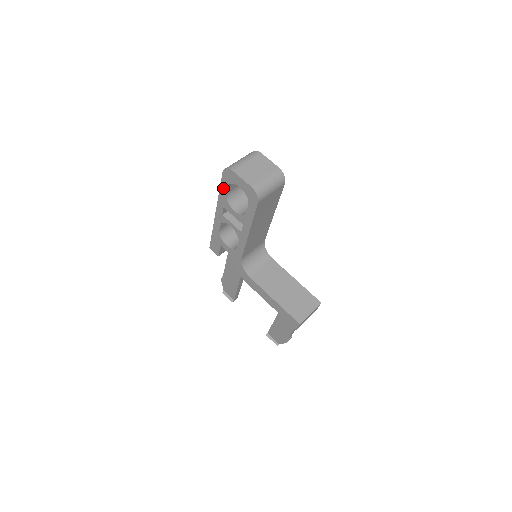
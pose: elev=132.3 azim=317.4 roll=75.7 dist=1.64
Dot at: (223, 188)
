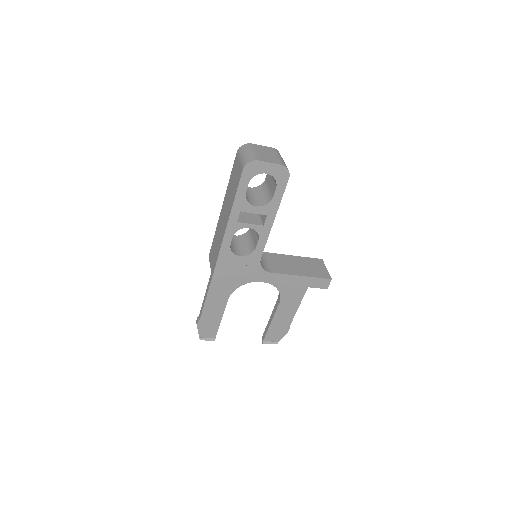
Dot at: (242, 188)
